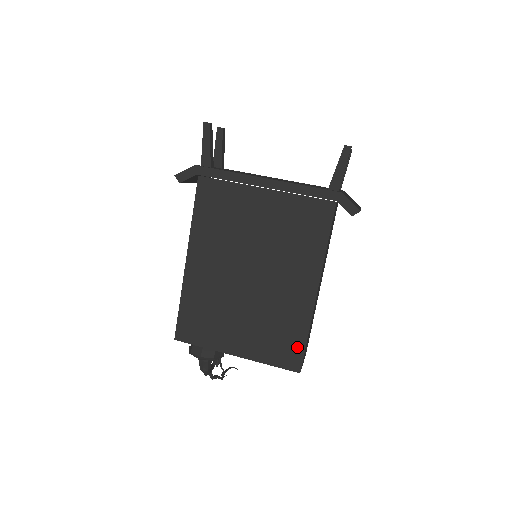
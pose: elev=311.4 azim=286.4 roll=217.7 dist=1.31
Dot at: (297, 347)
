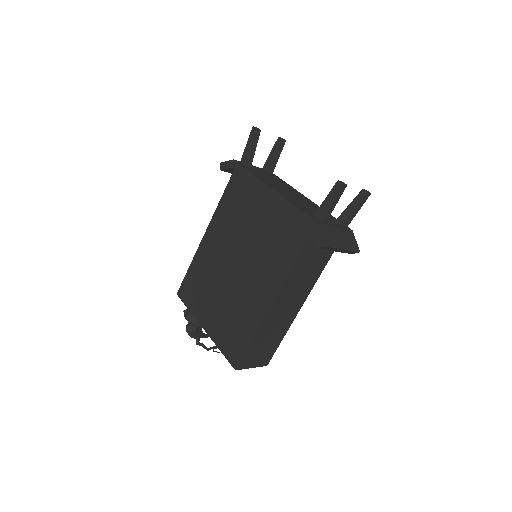
Dot at: (241, 346)
